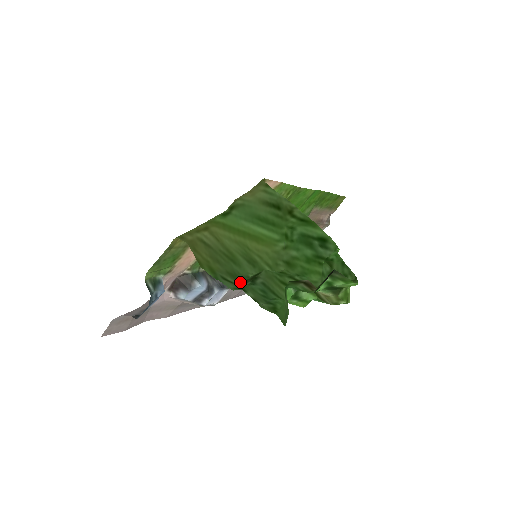
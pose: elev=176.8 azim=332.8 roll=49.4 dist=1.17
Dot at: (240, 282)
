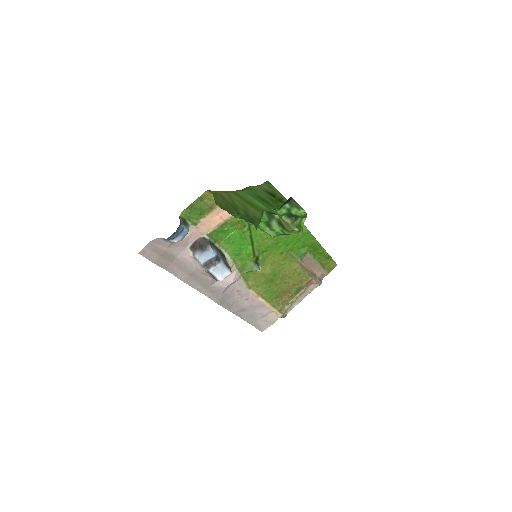
Dot at: occluded
